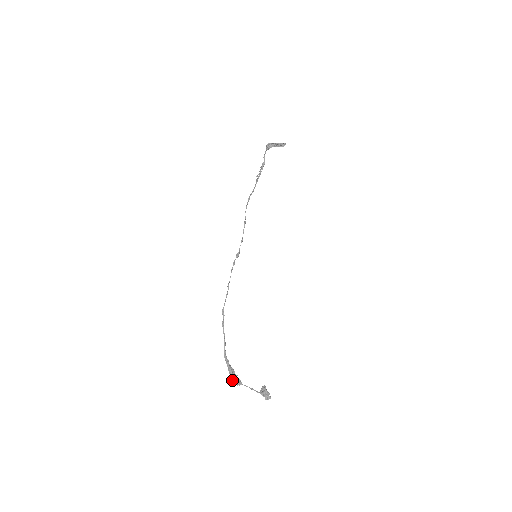
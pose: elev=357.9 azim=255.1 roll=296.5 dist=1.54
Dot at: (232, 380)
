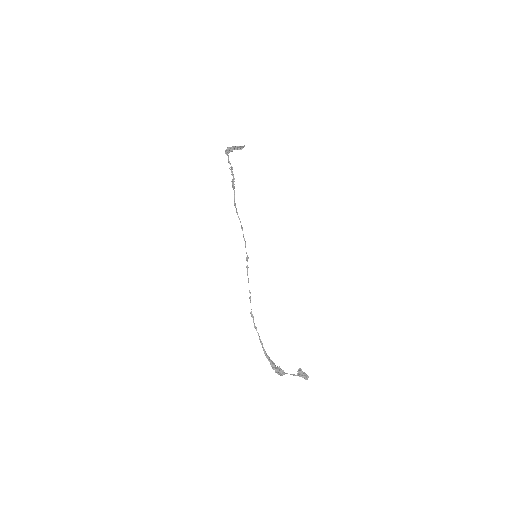
Dot at: occluded
